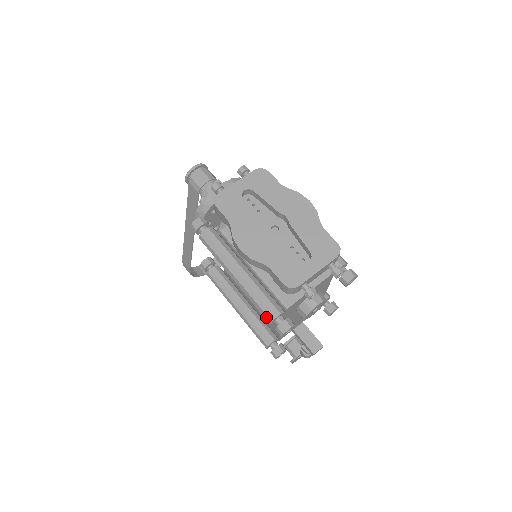
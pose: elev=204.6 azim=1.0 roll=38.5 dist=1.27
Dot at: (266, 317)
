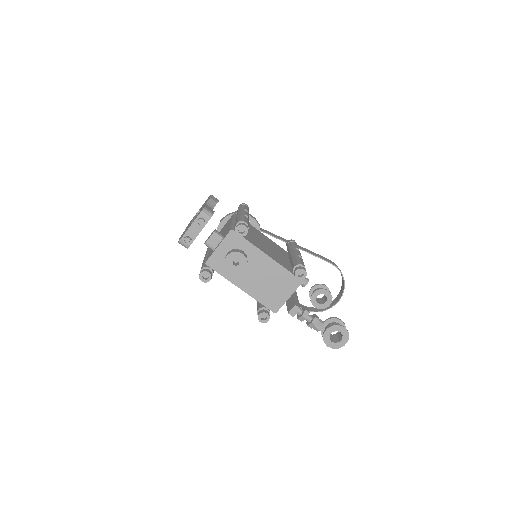
Dot at: occluded
